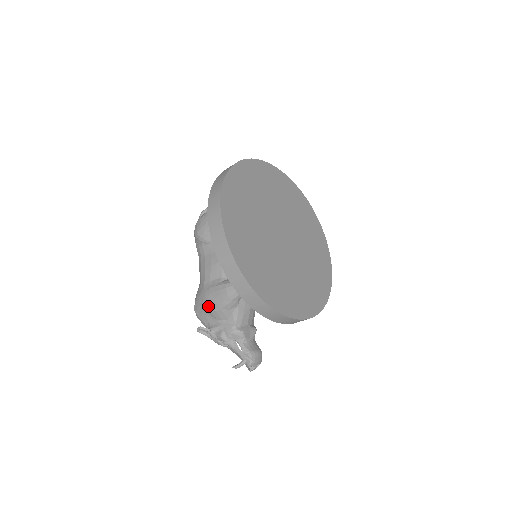
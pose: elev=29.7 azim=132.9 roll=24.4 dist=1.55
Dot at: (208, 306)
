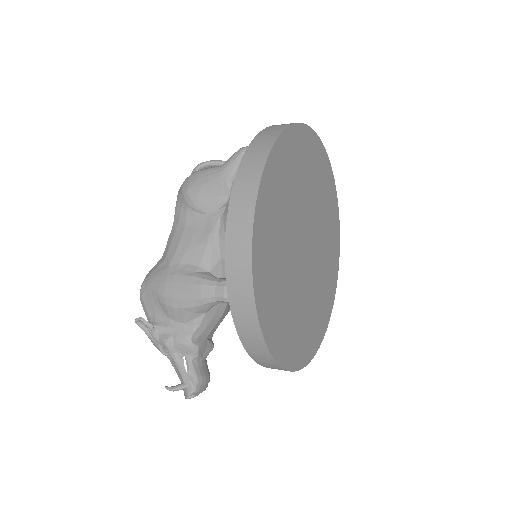
Dot at: (165, 296)
